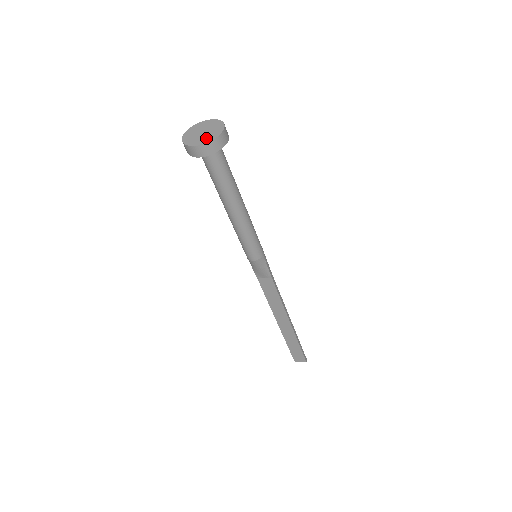
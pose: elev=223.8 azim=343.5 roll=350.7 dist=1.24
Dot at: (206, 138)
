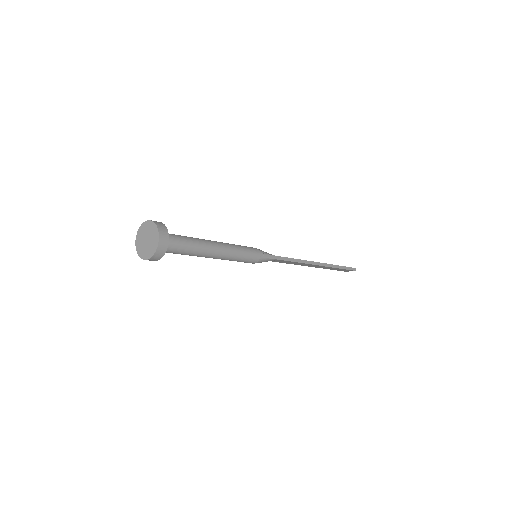
Dot at: (150, 250)
